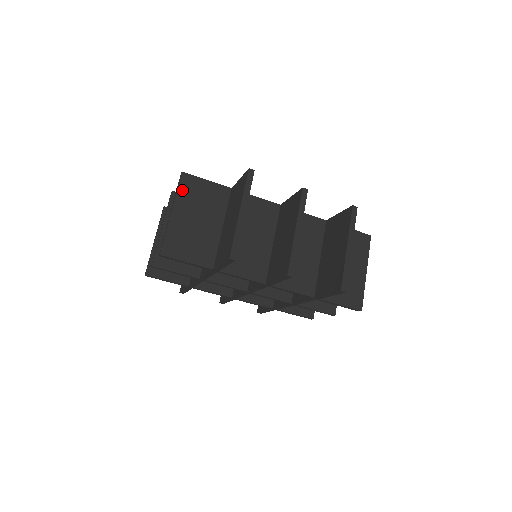
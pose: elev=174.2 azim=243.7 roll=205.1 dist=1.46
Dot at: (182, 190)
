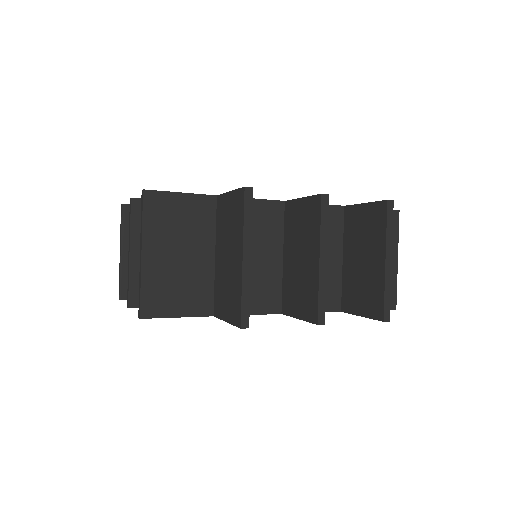
Dot at: (149, 218)
